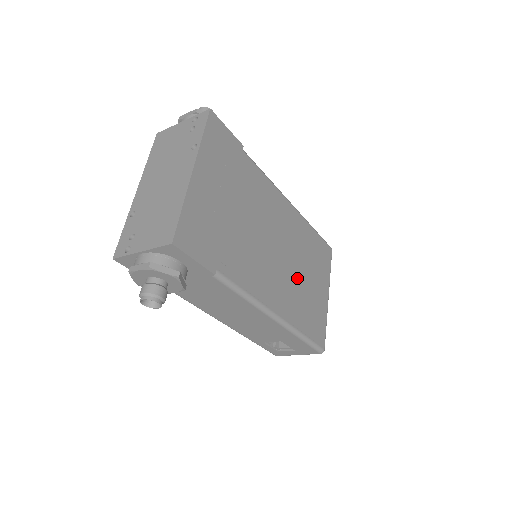
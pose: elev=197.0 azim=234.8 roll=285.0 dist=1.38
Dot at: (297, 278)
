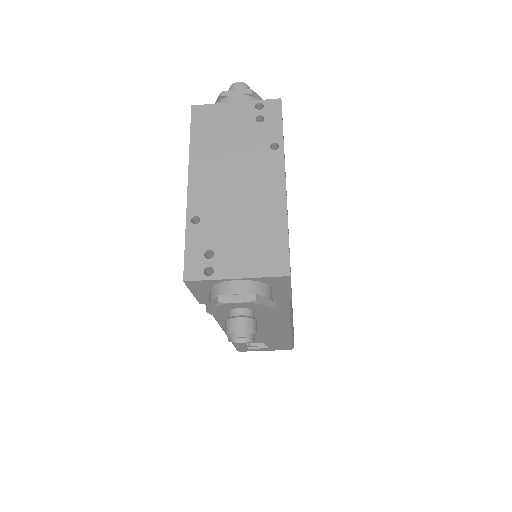
Dot at: occluded
